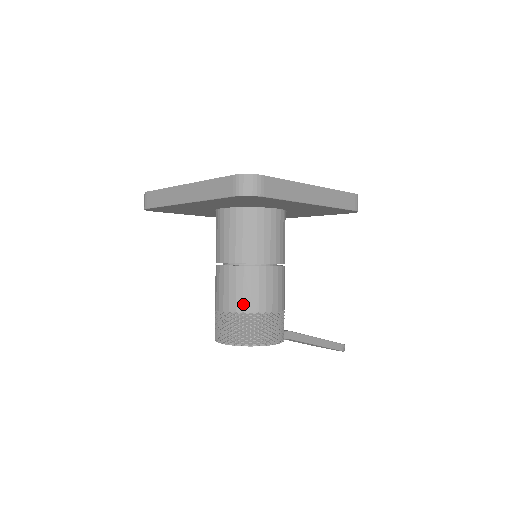
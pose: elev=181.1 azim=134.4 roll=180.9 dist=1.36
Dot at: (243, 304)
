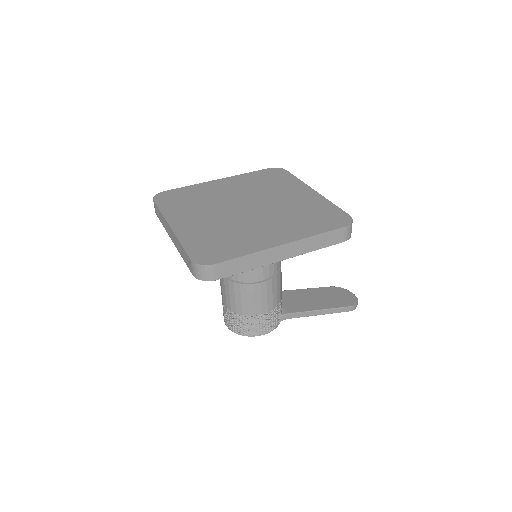
Dot at: (236, 308)
